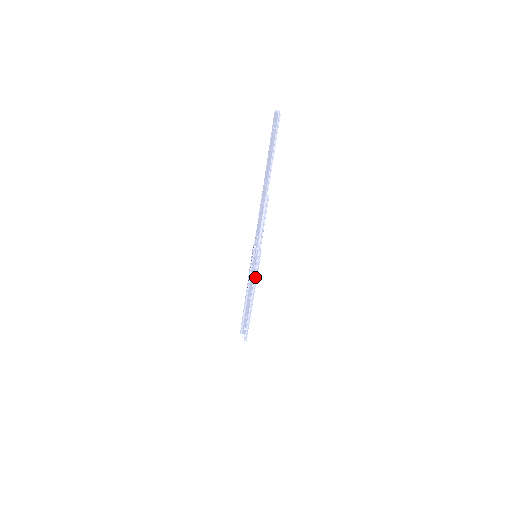
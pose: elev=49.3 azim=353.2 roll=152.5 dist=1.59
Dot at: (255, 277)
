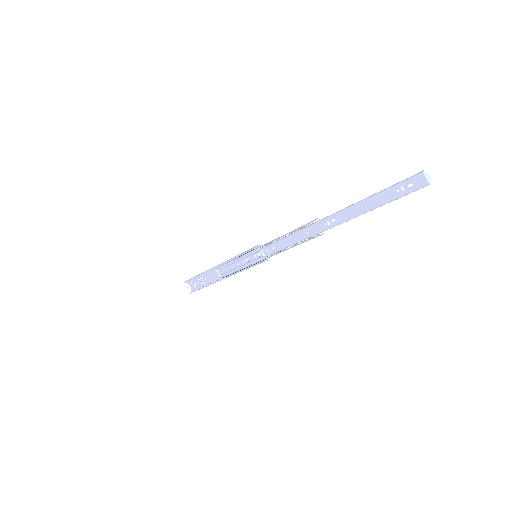
Dot at: (243, 270)
